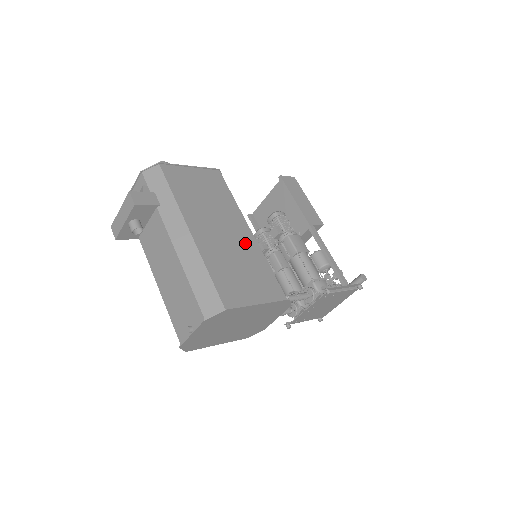
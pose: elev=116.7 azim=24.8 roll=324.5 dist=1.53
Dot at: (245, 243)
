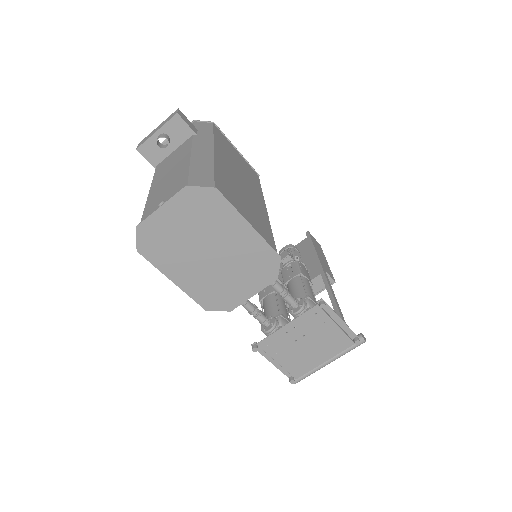
Dot at: (257, 205)
